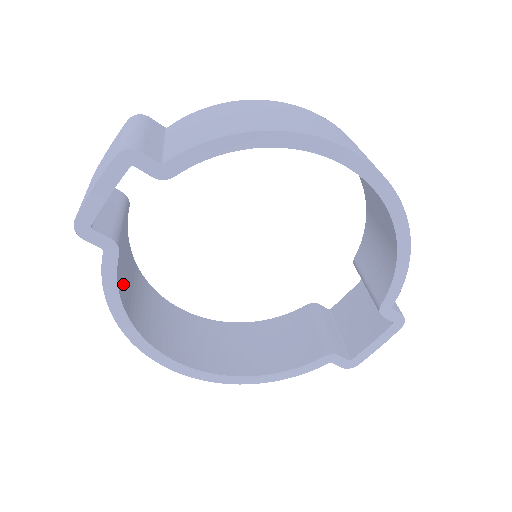
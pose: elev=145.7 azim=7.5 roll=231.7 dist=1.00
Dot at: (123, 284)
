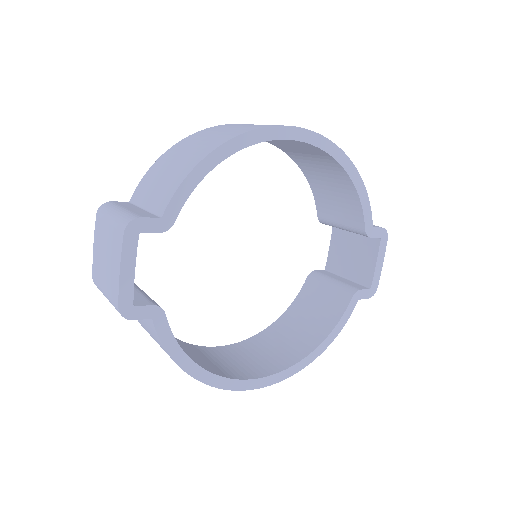
Dot at: occluded
